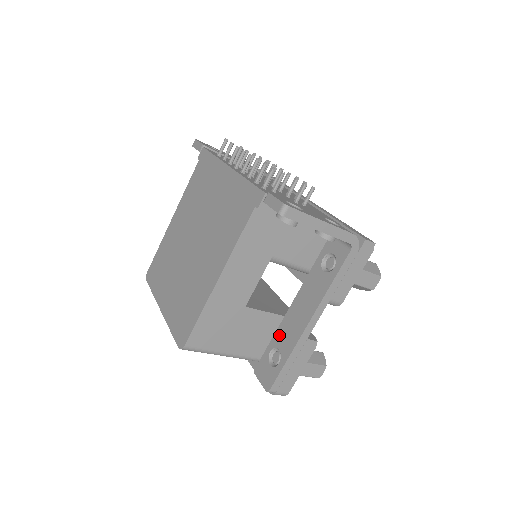
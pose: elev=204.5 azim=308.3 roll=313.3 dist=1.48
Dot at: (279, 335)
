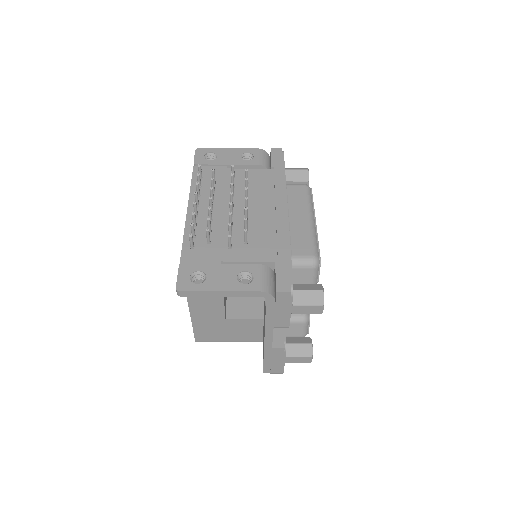
Dot at: (263, 335)
